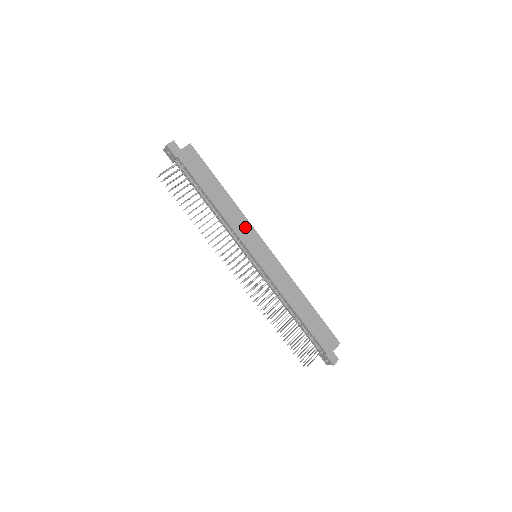
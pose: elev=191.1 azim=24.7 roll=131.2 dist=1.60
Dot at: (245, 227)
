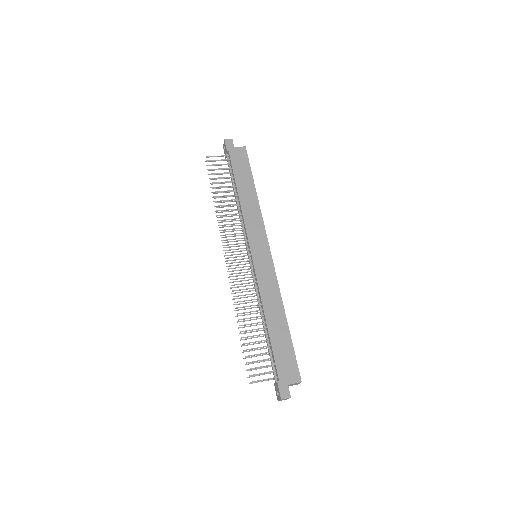
Dot at: (257, 225)
